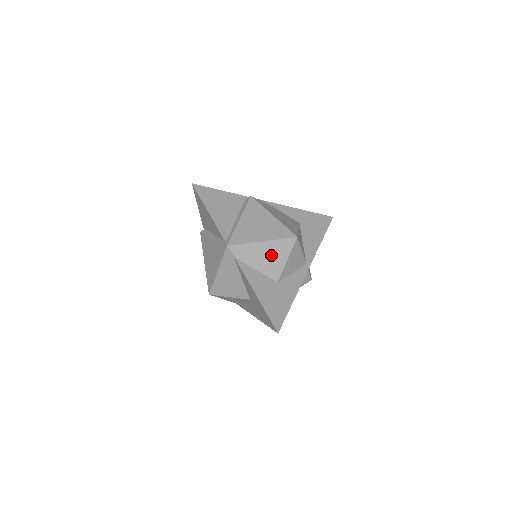
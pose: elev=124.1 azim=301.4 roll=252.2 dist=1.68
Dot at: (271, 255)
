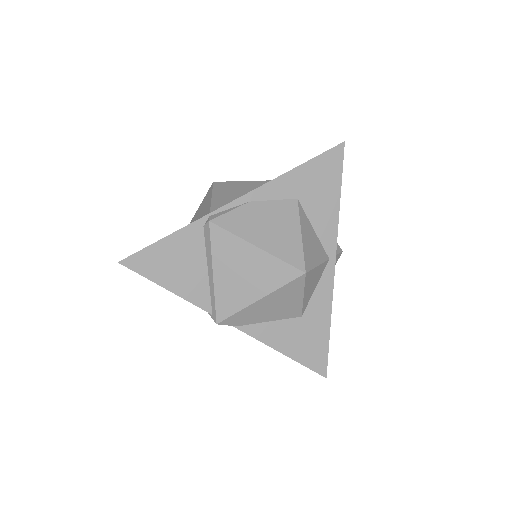
Dot at: (279, 303)
